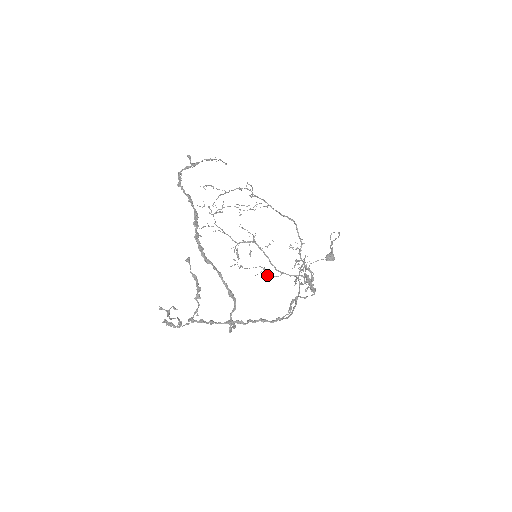
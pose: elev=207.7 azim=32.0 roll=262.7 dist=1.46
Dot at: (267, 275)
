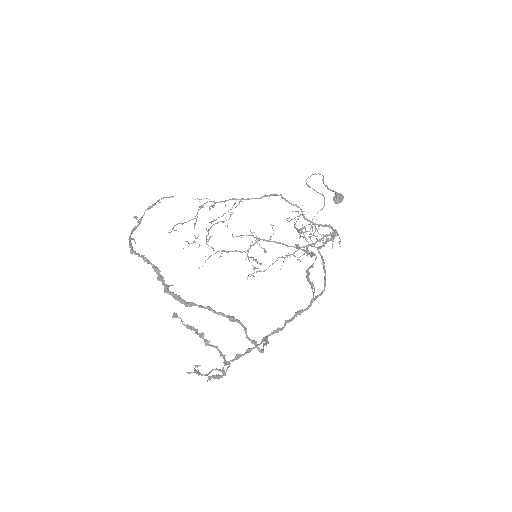
Dot at: occluded
